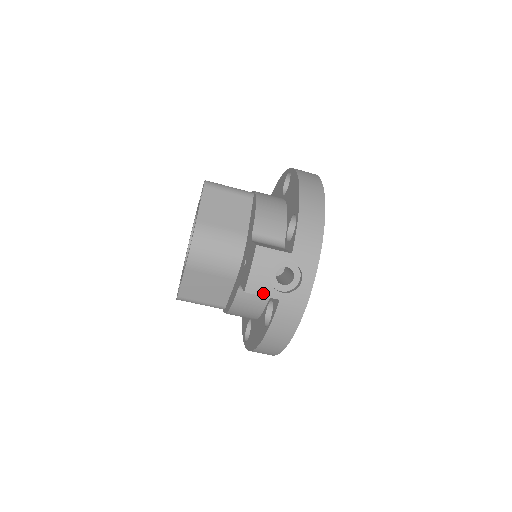
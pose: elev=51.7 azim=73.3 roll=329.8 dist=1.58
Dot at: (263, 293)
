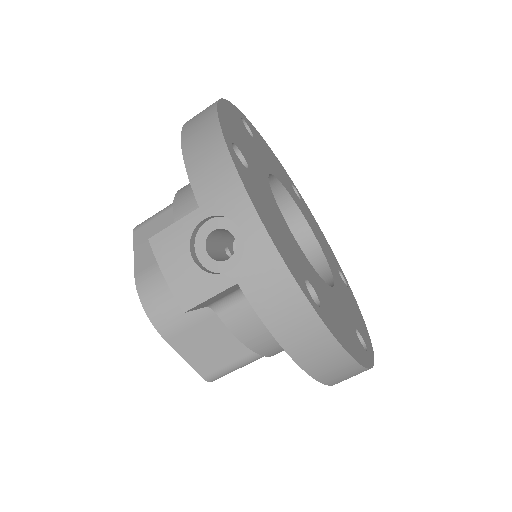
Dot at: (207, 293)
